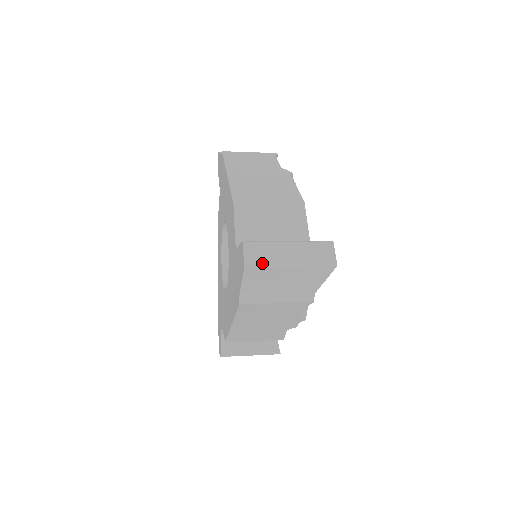
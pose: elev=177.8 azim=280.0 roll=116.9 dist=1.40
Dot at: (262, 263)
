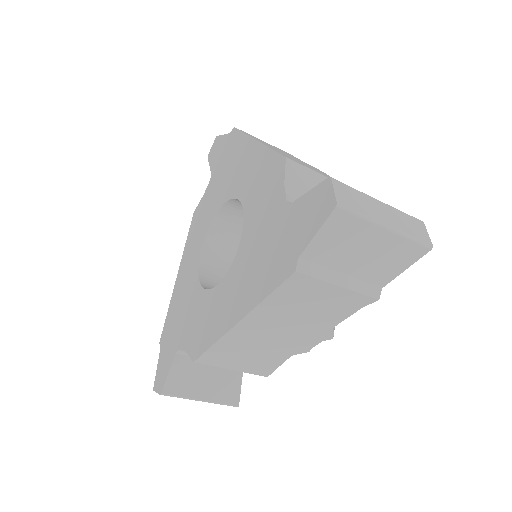
Dot at: (357, 210)
